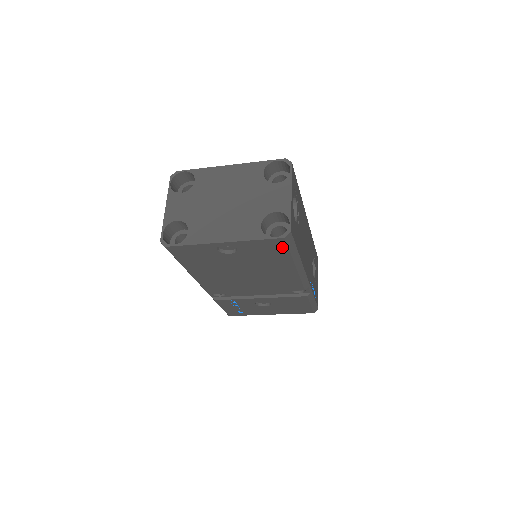
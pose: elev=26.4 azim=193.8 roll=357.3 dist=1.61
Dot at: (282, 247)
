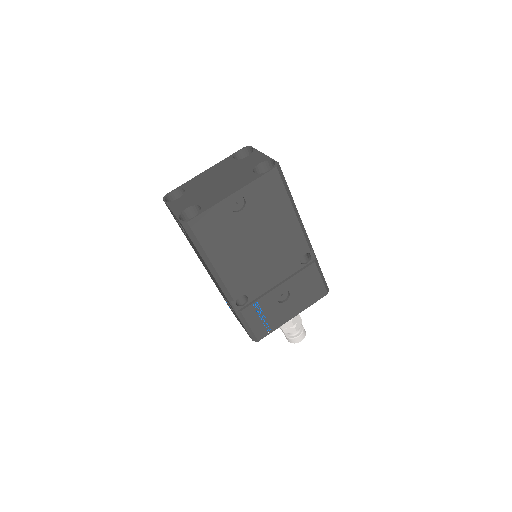
Dot at: (278, 182)
